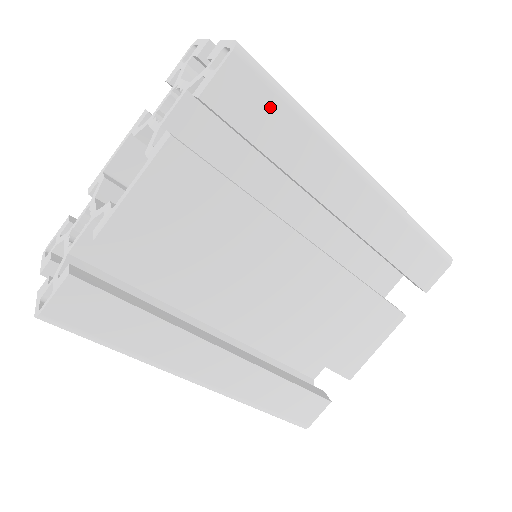
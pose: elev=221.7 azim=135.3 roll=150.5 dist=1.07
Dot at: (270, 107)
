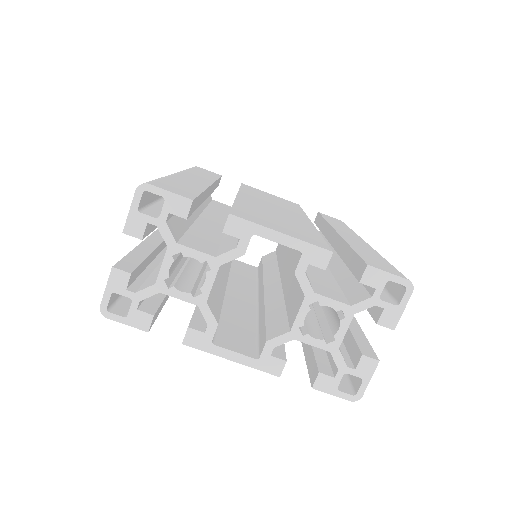
Dot at: occluded
